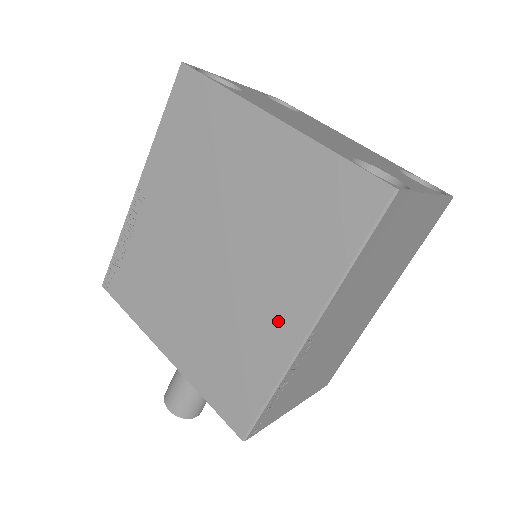
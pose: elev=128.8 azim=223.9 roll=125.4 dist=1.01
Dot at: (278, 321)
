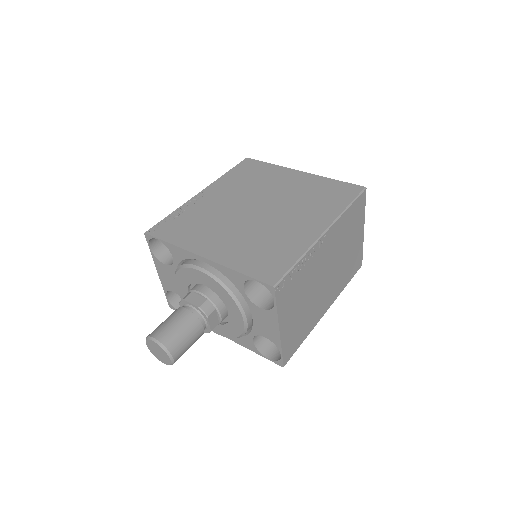
Dot at: (304, 229)
